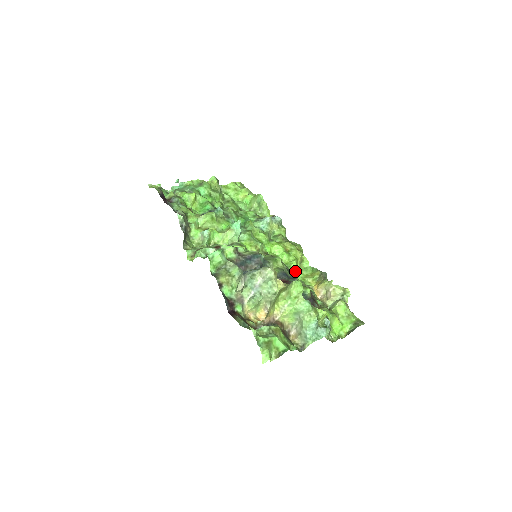
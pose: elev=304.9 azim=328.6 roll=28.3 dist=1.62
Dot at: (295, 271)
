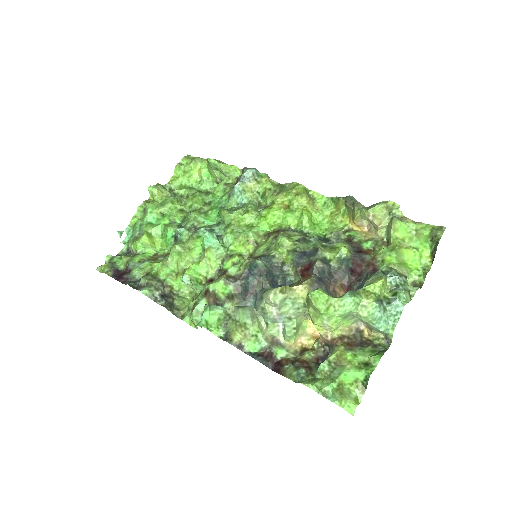
Dot at: (314, 222)
